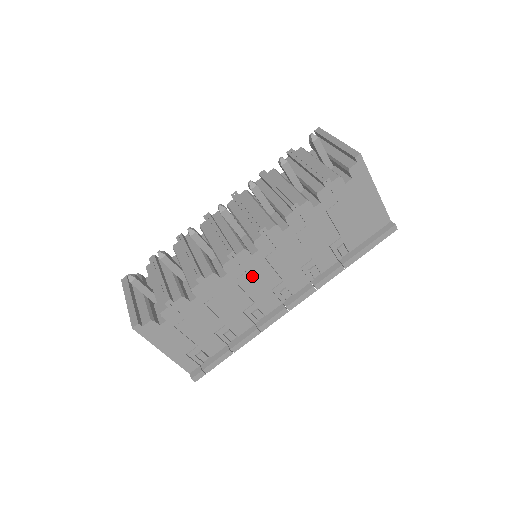
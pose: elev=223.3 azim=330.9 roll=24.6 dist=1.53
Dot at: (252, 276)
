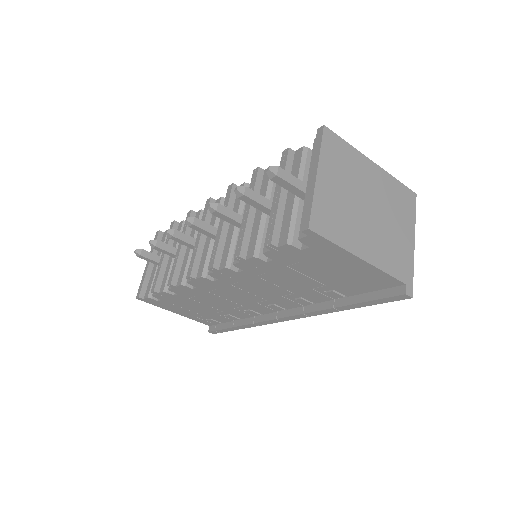
Dot at: (226, 292)
